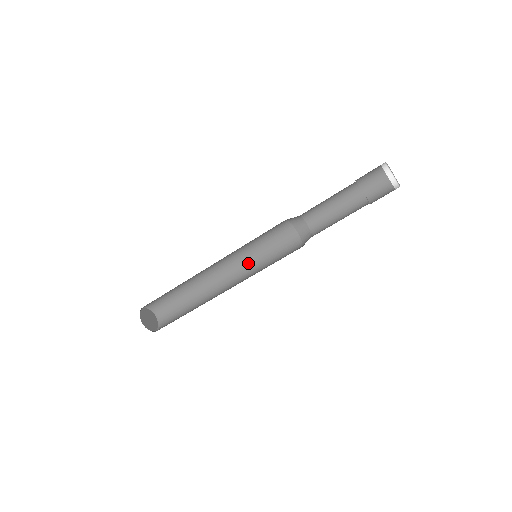
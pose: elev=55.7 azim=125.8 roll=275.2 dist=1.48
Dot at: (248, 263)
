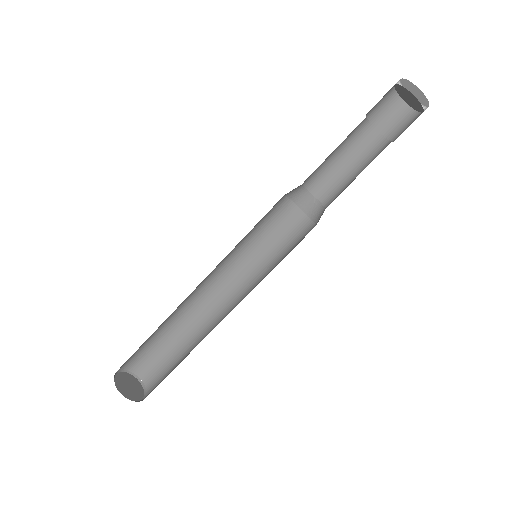
Dot at: (237, 263)
